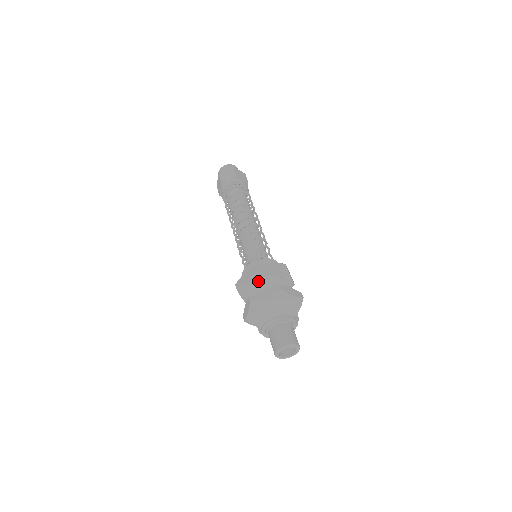
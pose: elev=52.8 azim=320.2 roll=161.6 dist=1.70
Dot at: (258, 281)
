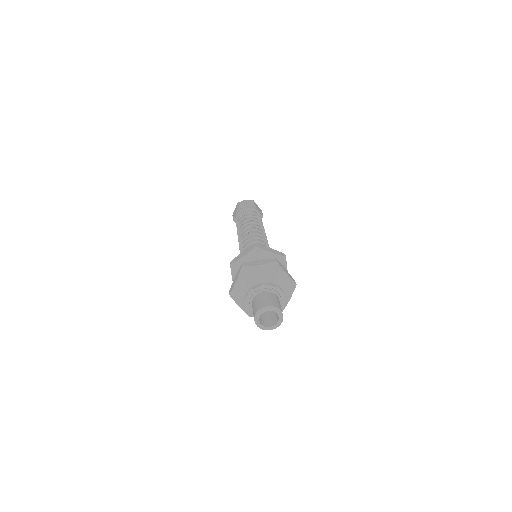
Dot at: occluded
